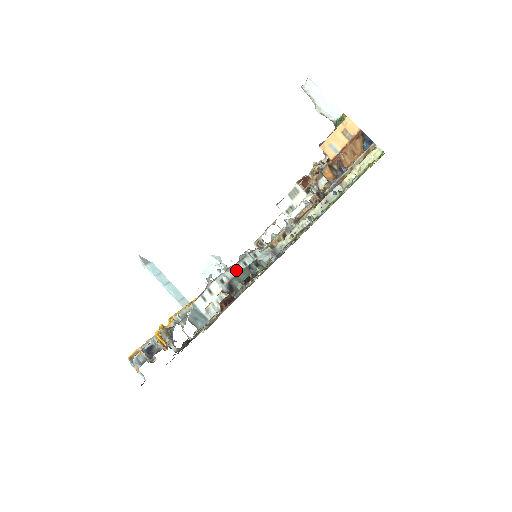
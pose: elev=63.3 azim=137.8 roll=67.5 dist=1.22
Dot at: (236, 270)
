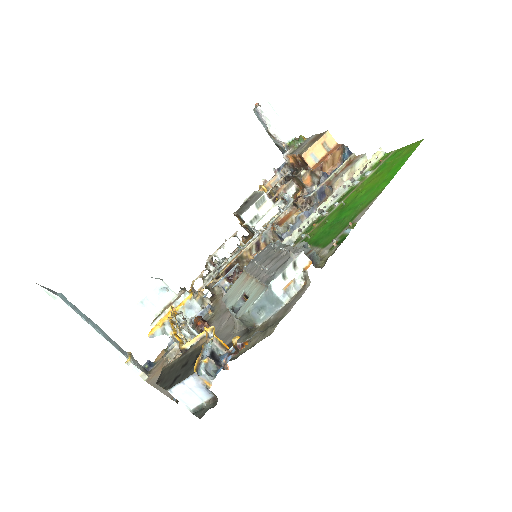
Dot at: occluded
